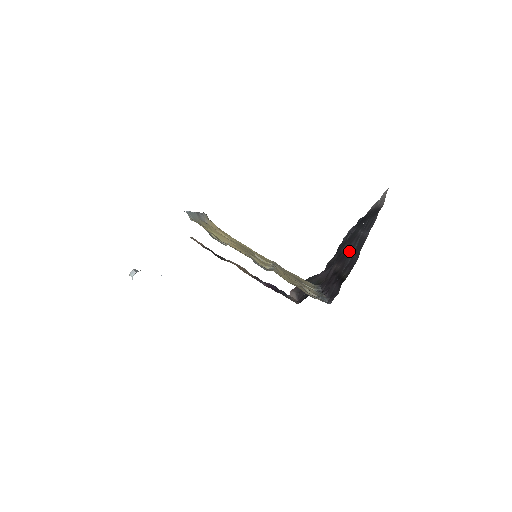
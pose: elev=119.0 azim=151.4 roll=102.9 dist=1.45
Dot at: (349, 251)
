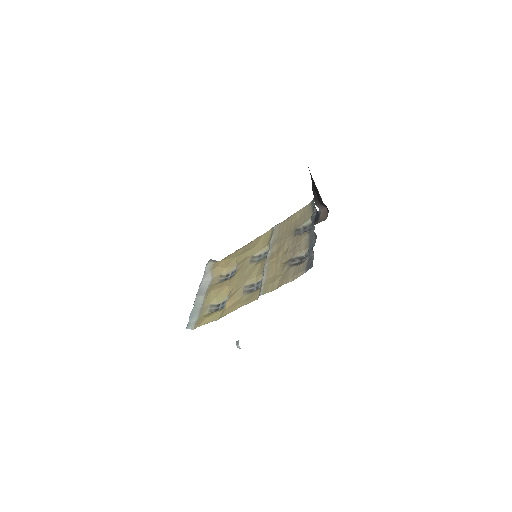
Dot at: occluded
